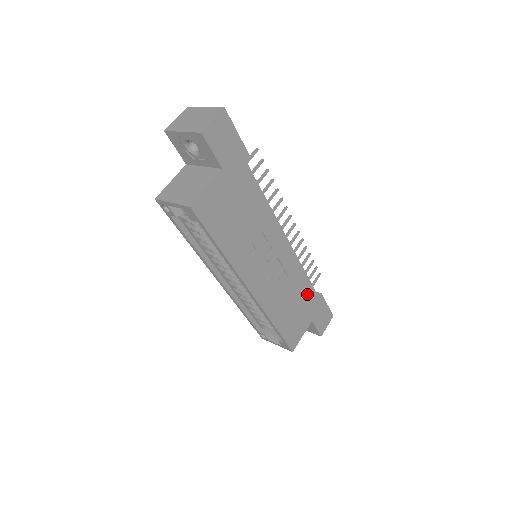
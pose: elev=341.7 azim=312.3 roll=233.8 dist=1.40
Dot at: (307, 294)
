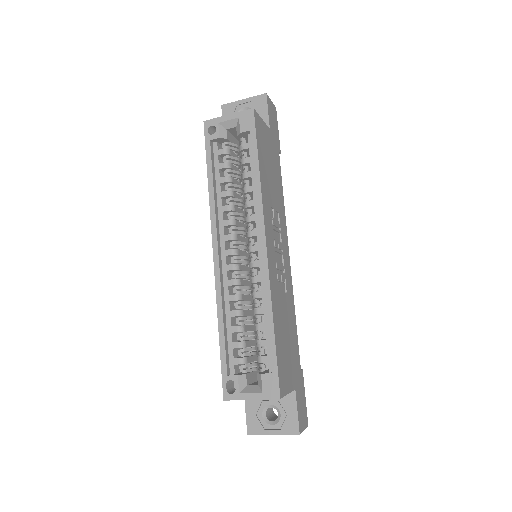
Dot at: (294, 344)
